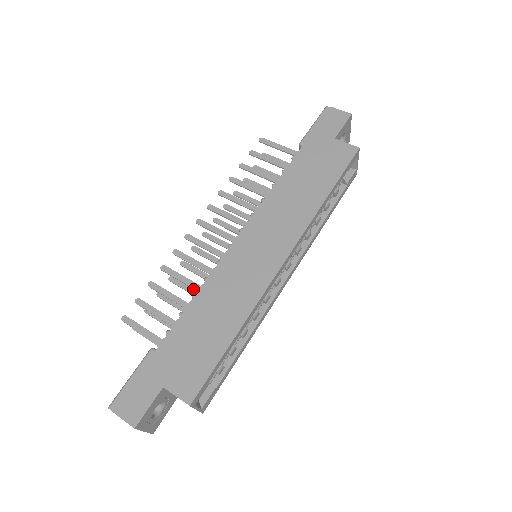
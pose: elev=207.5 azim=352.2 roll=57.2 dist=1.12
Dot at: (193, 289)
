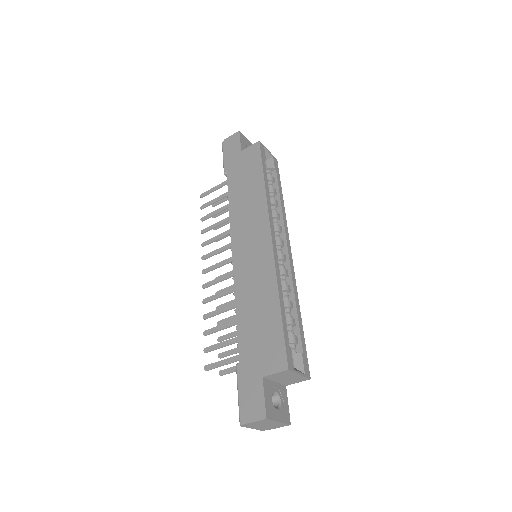
Dot at: occluded
